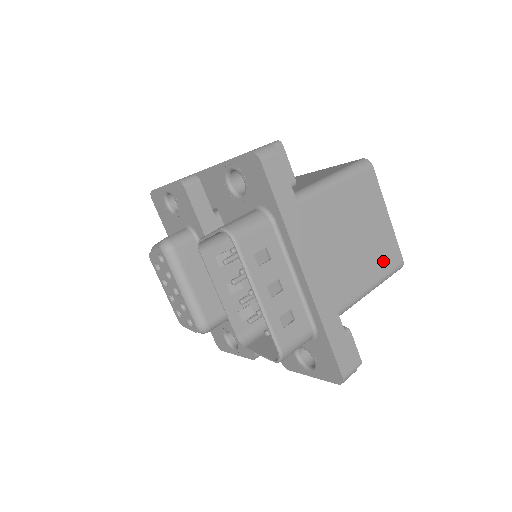
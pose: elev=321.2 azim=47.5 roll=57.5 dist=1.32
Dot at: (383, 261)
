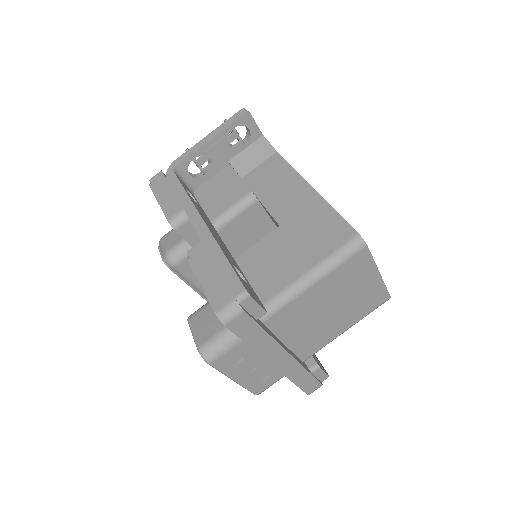
Dot at: (366, 308)
